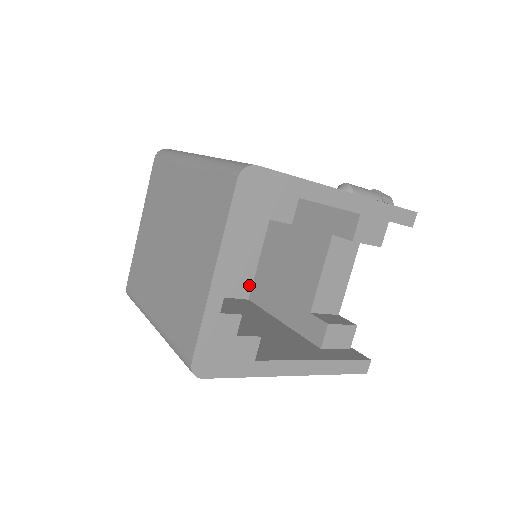
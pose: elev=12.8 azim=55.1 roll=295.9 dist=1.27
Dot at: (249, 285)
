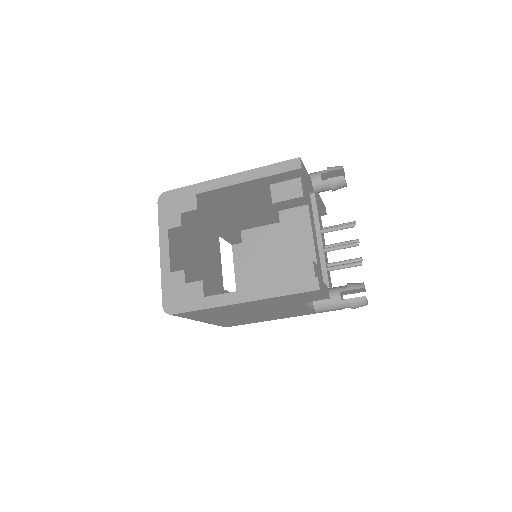
Dot at: occluded
